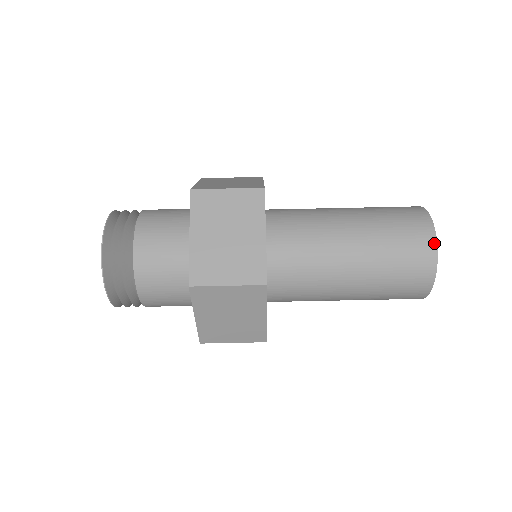
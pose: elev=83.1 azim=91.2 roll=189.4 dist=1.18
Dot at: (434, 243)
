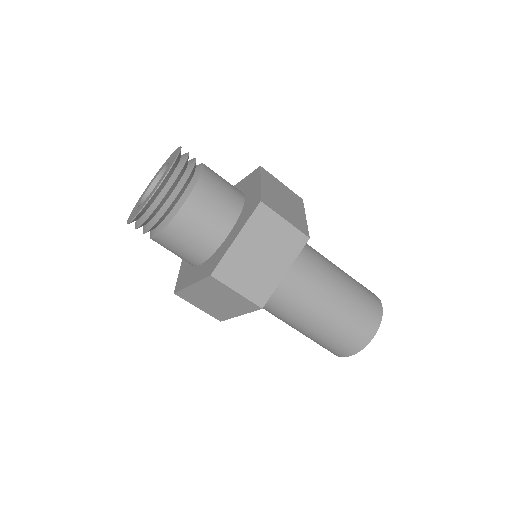
Dot at: (343, 356)
